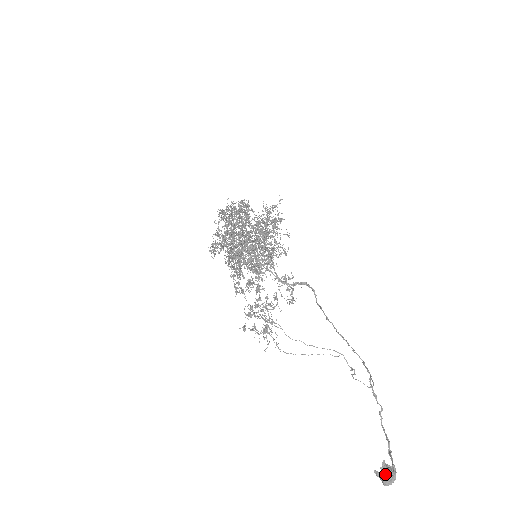
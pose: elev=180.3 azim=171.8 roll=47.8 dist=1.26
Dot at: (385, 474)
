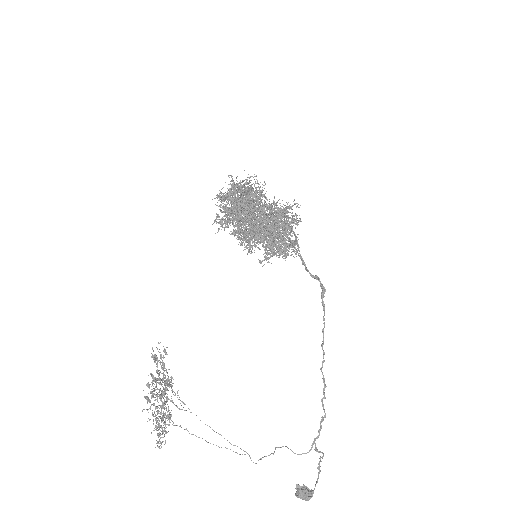
Dot at: (298, 496)
